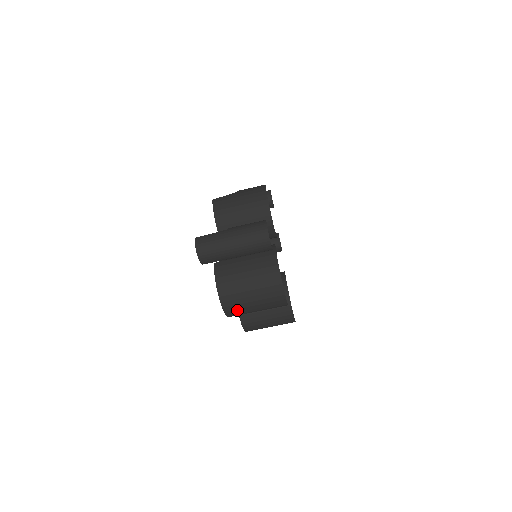
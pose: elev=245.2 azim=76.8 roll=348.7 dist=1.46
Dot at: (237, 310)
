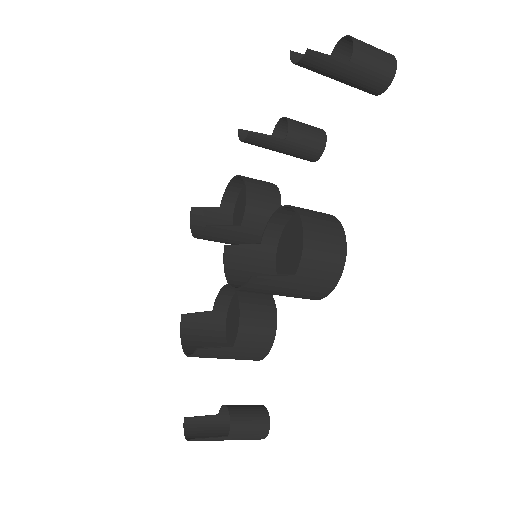
Dot at: (194, 333)
